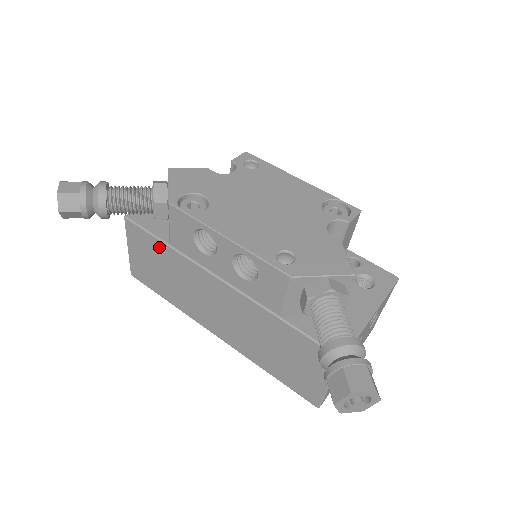
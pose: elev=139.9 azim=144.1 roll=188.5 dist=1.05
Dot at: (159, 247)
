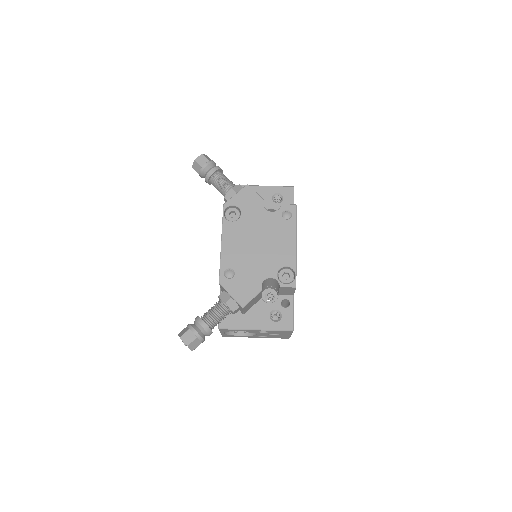
Dot at: occluded
